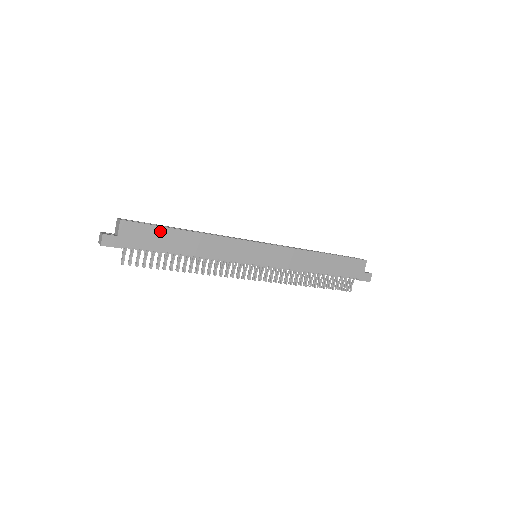
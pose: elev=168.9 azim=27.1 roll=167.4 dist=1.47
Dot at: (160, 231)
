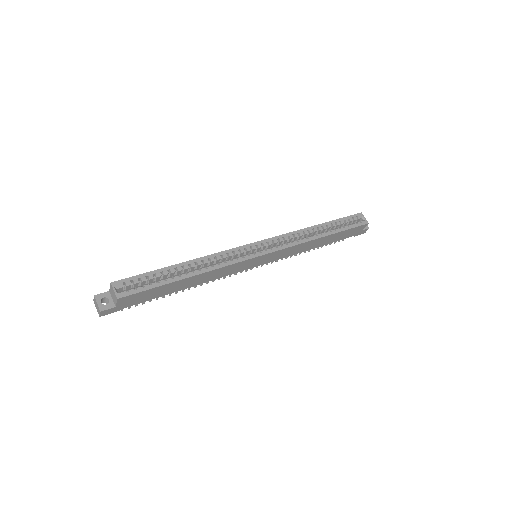
Dot at: (159, 288)
